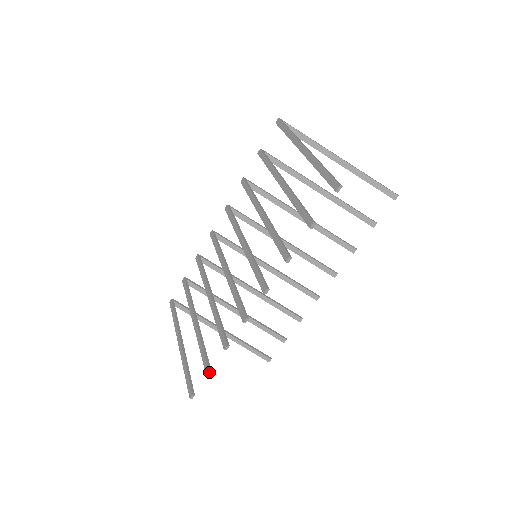
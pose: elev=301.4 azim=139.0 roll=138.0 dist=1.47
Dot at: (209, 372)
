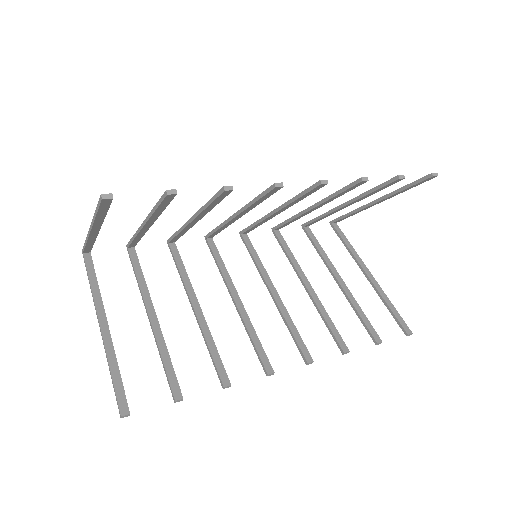
Dot at: (173, 191)
